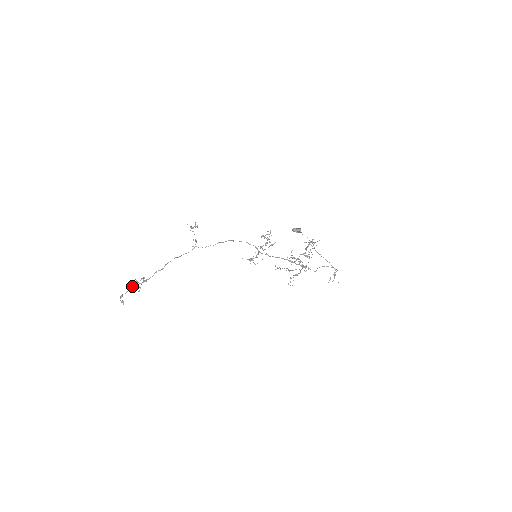
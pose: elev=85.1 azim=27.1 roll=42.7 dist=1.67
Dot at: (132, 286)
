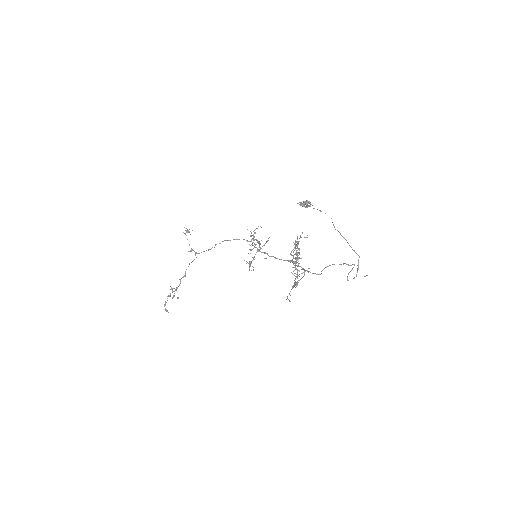
Dot at: (167, 296)
